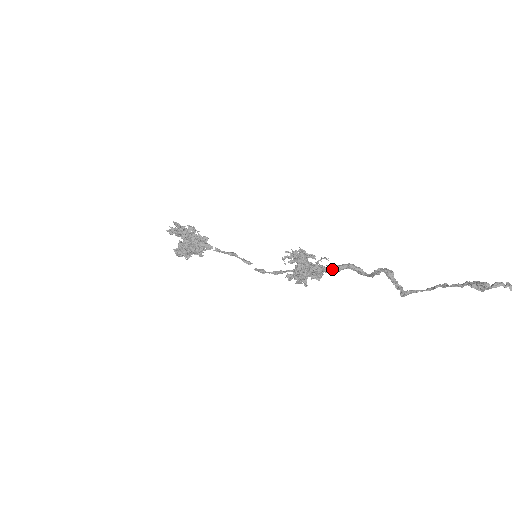
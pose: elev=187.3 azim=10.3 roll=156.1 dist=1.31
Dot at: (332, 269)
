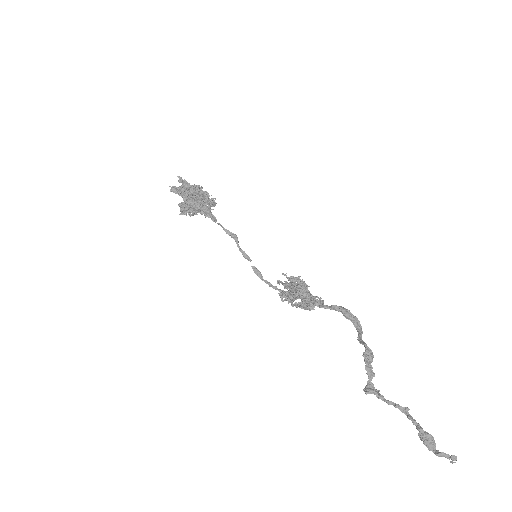
Dot at: (326, 306)
